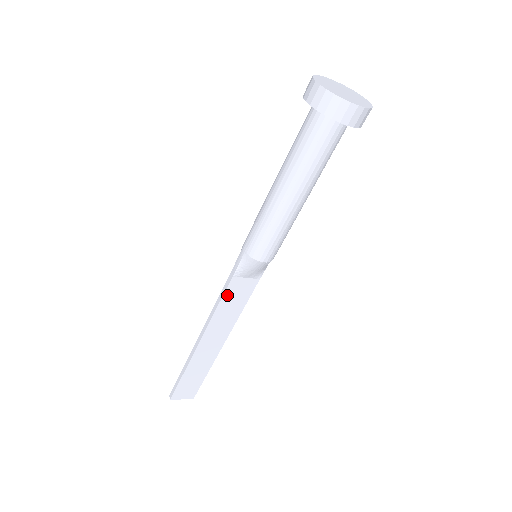
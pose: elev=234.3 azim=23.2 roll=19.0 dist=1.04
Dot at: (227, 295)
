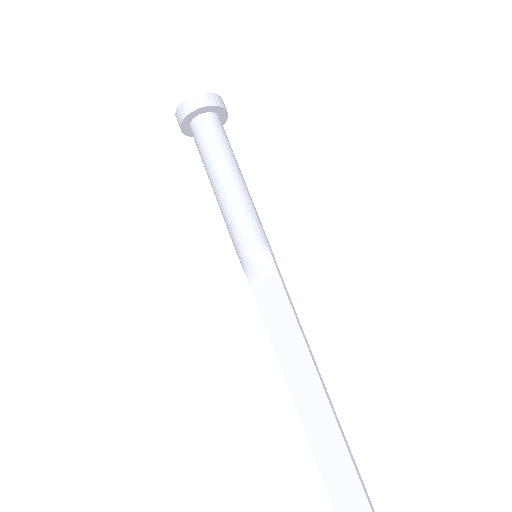
Dot at: (264, 312)
